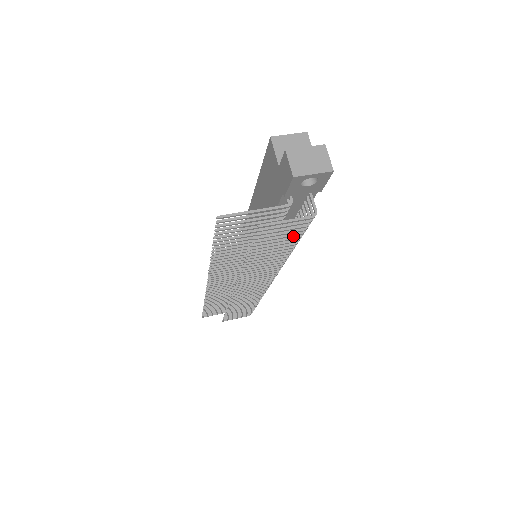
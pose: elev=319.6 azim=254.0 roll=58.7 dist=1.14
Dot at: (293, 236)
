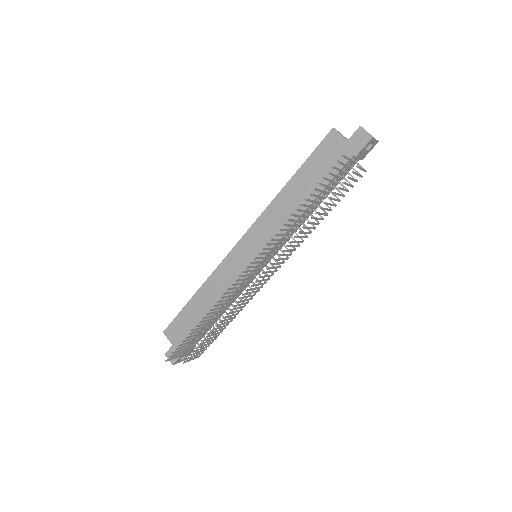
Dot at: (326, 205)
